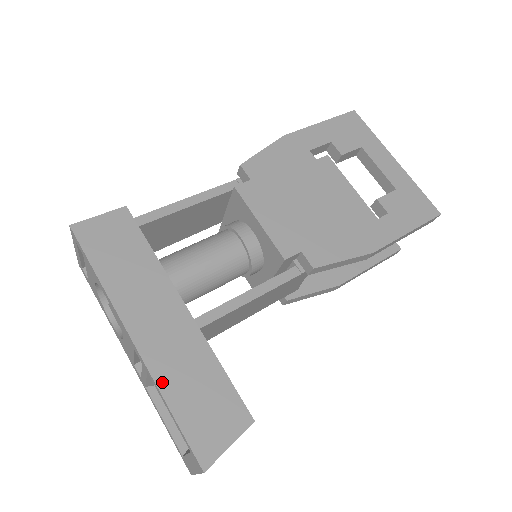
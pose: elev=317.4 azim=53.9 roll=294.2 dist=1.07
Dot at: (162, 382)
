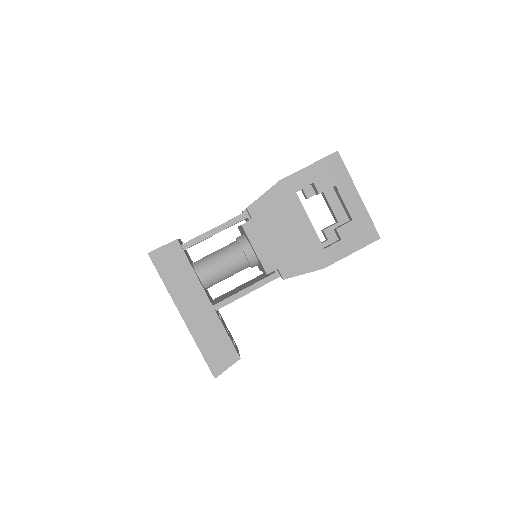
Dot at: (197, 339)
